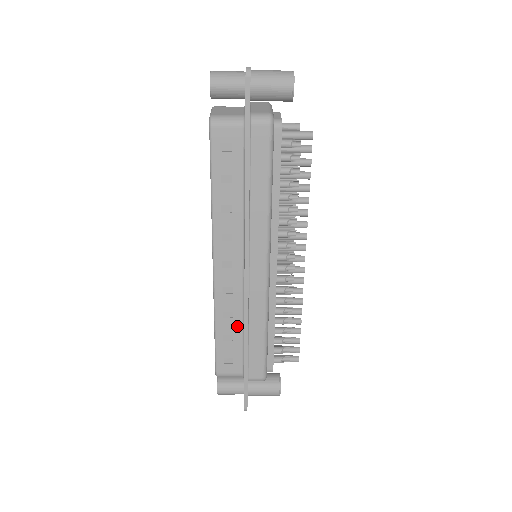
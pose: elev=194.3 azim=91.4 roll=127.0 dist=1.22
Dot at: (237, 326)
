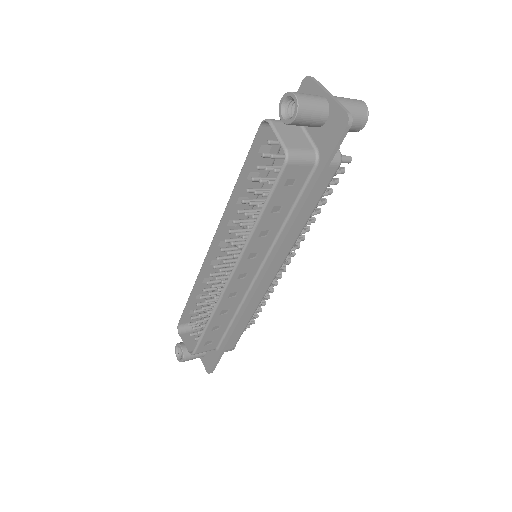
Dot at: (228, 318)
